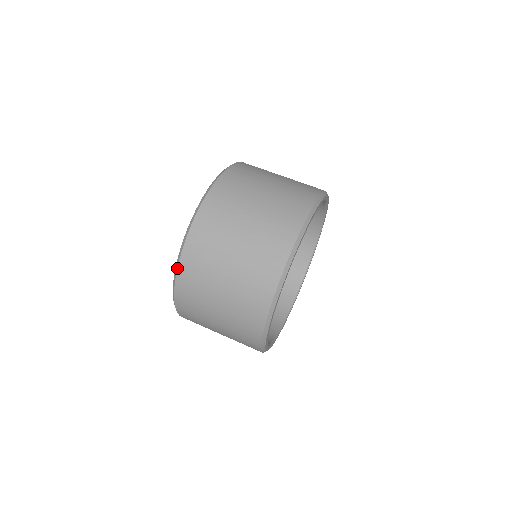
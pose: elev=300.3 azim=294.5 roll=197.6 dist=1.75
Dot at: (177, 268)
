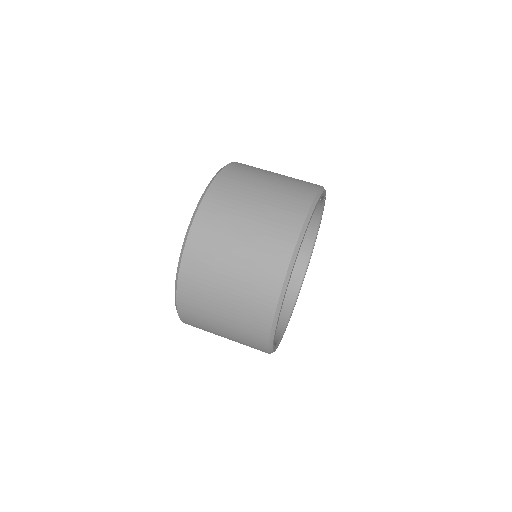
Dot at: (179, 317)
